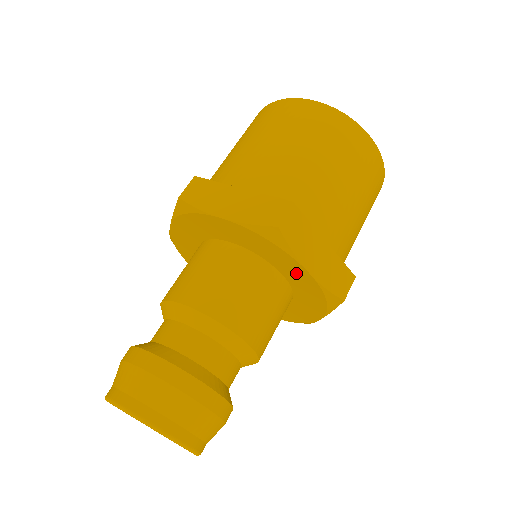
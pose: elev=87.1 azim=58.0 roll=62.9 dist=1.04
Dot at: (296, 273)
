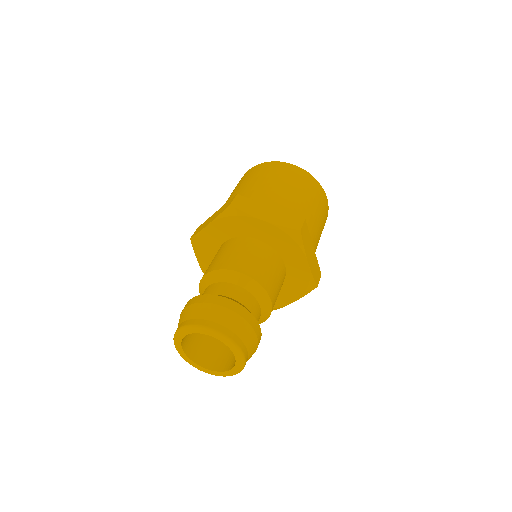
Dot at: (297, 263)
